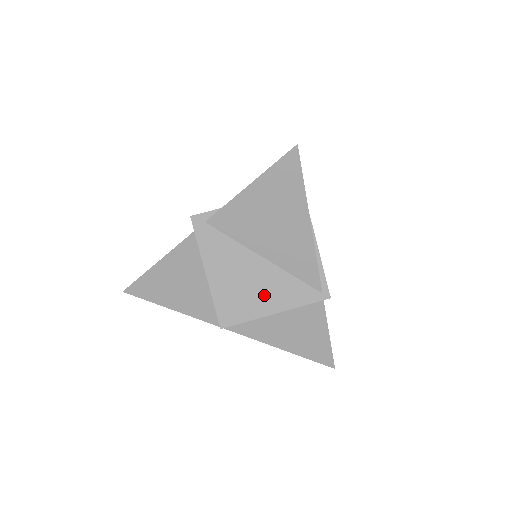
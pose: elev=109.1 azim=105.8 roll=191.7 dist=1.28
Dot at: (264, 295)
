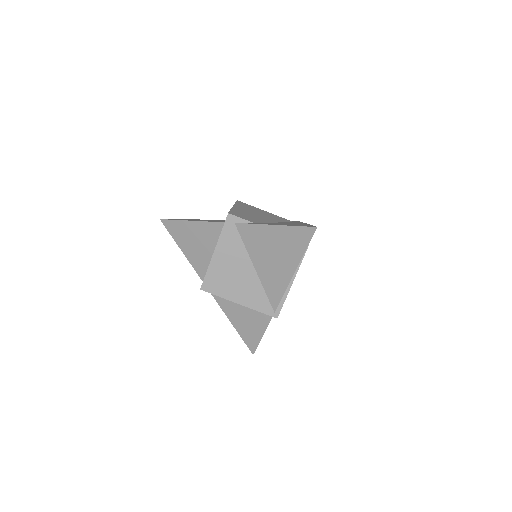
Dot at: (239, 289)
